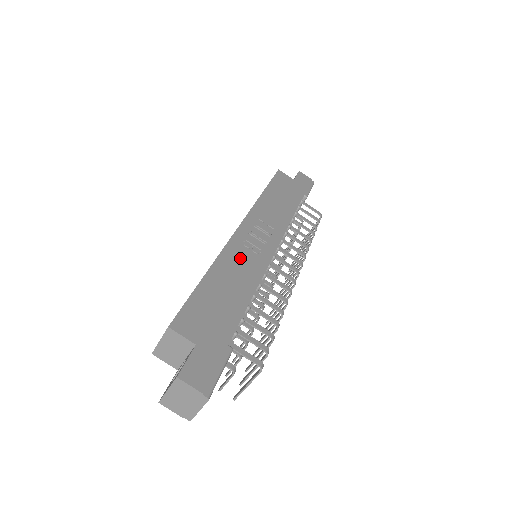
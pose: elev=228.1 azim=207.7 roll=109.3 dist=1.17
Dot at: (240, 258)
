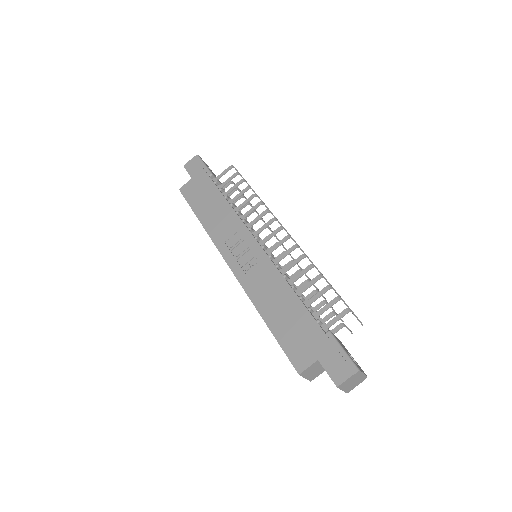
Dot at: (257, 282)
